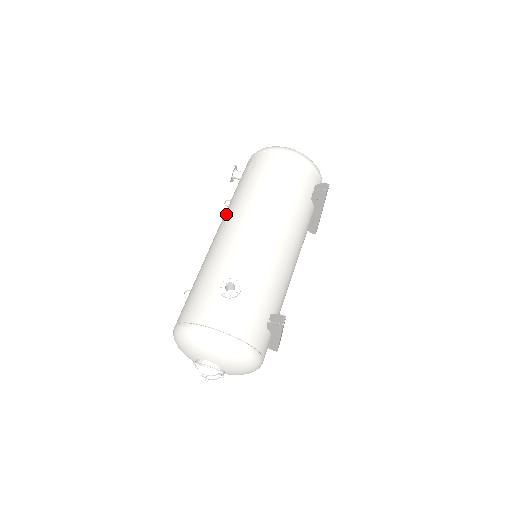
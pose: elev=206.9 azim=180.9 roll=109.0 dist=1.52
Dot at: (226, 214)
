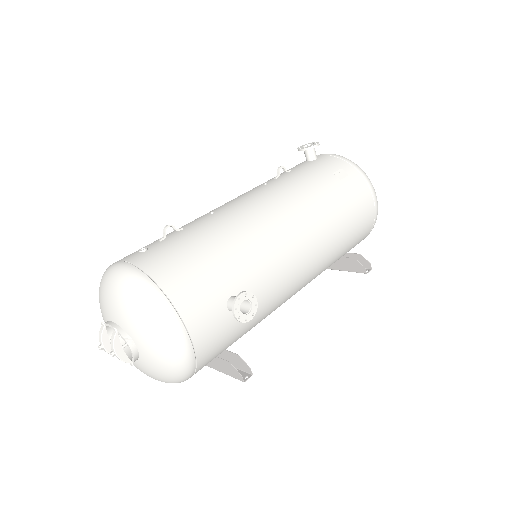
Dot at: (283, 194)
